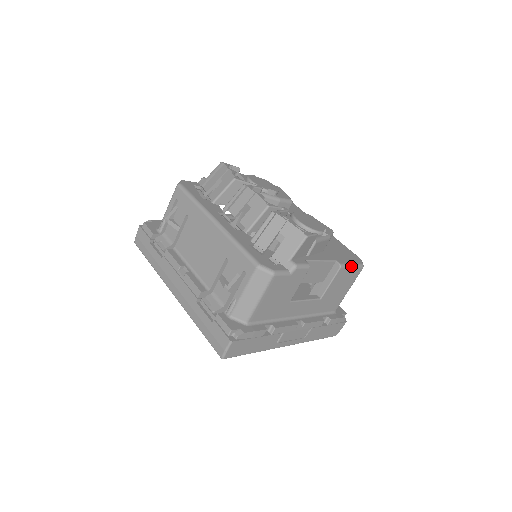
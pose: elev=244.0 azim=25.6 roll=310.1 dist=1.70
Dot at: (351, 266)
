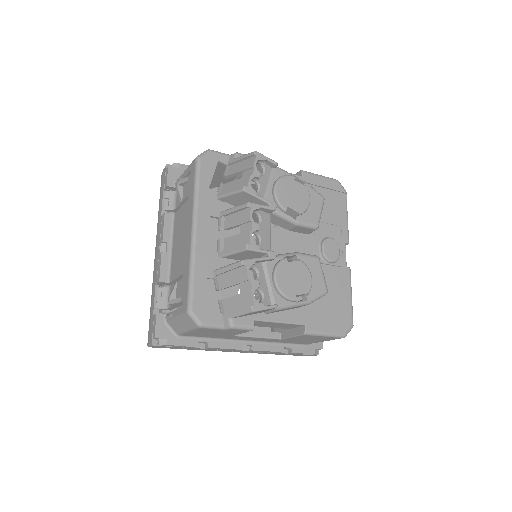
Dot at: (323, 335)
